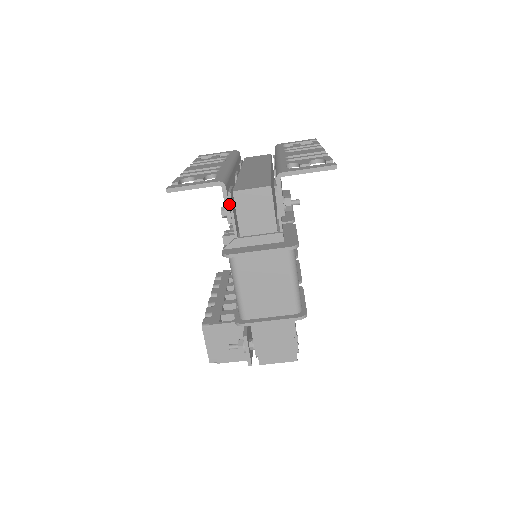
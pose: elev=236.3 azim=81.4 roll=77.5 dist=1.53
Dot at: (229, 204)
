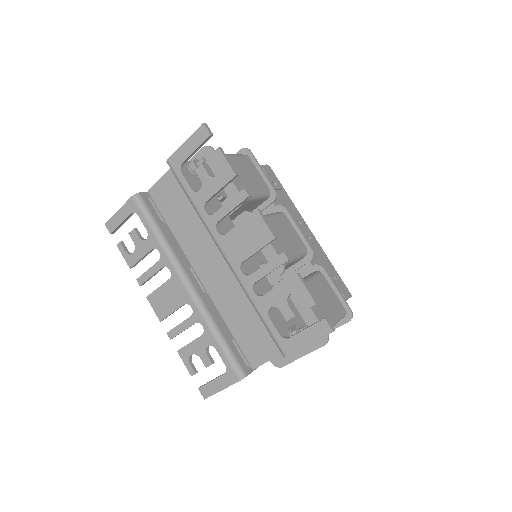
Dot at: occluded
